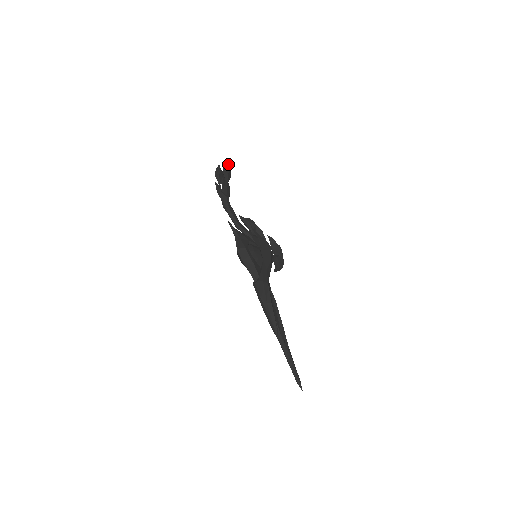
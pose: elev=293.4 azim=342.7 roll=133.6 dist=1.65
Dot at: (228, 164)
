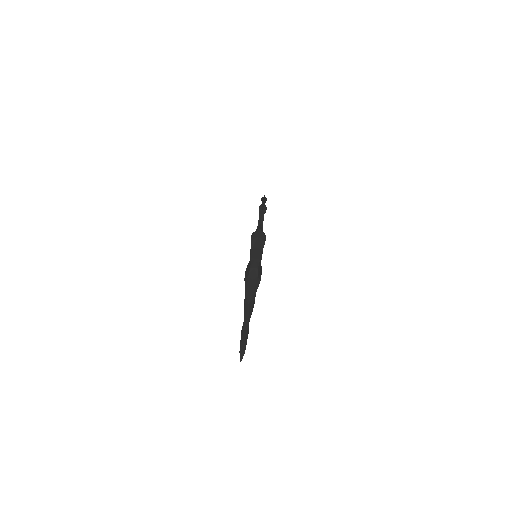
Dot at: occluded
